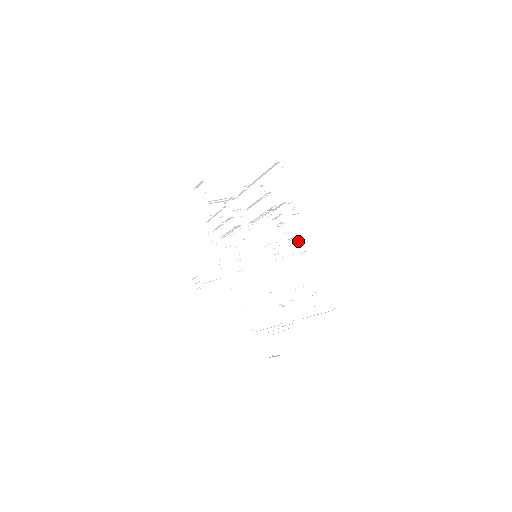
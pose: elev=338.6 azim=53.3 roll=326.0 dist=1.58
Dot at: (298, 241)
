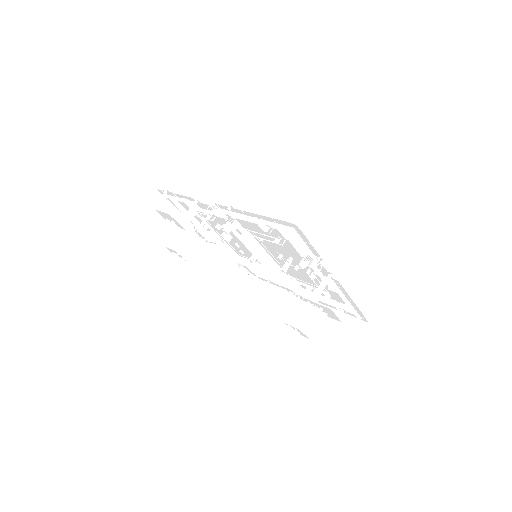
Dot at: occluded
